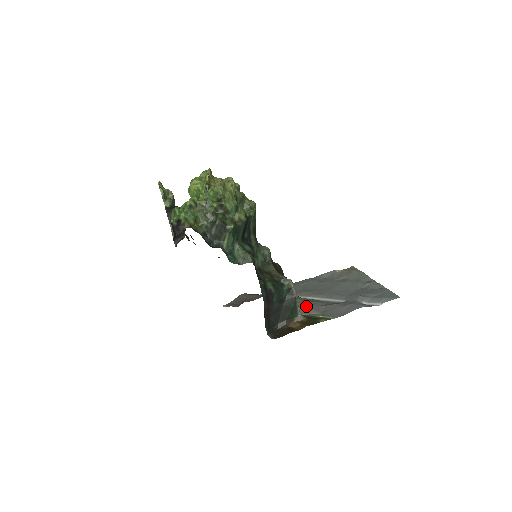
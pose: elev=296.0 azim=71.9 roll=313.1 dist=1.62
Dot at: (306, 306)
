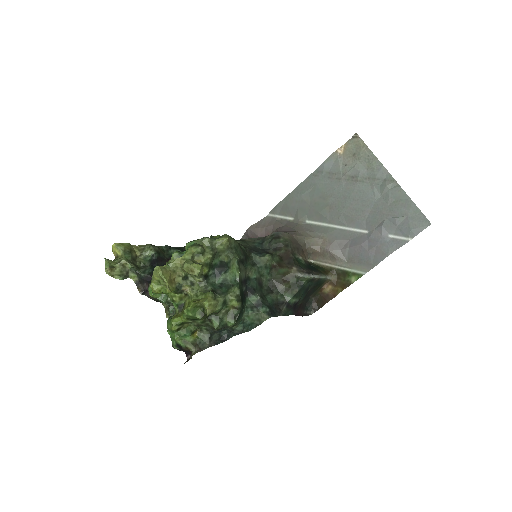
Dot at: (328, 254)
